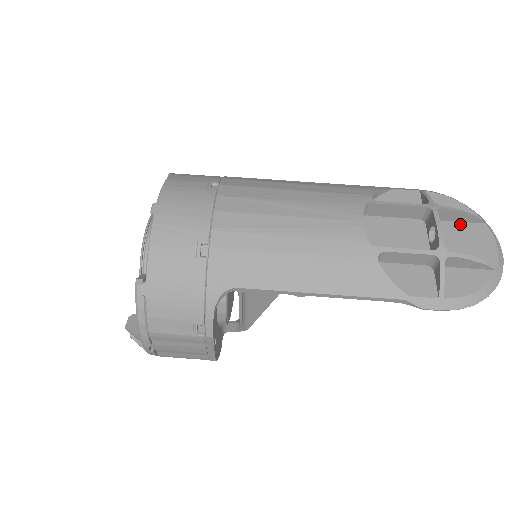
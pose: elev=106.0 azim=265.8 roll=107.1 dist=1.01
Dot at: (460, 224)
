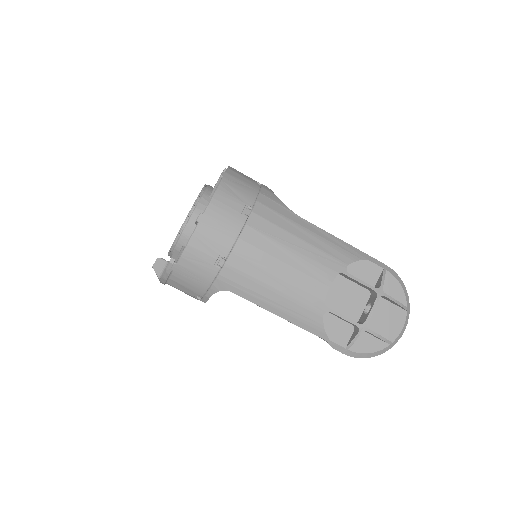
Dot at: (391, 305)
